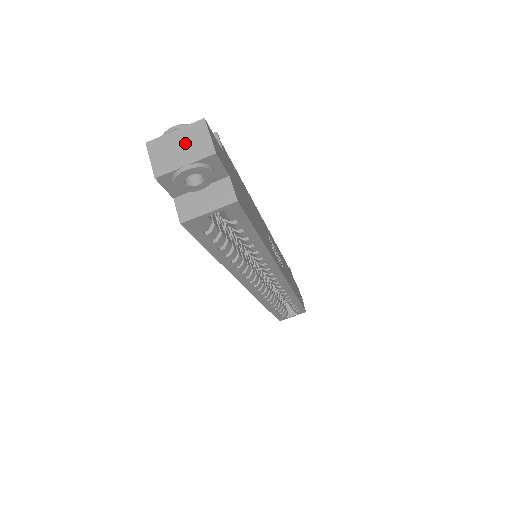
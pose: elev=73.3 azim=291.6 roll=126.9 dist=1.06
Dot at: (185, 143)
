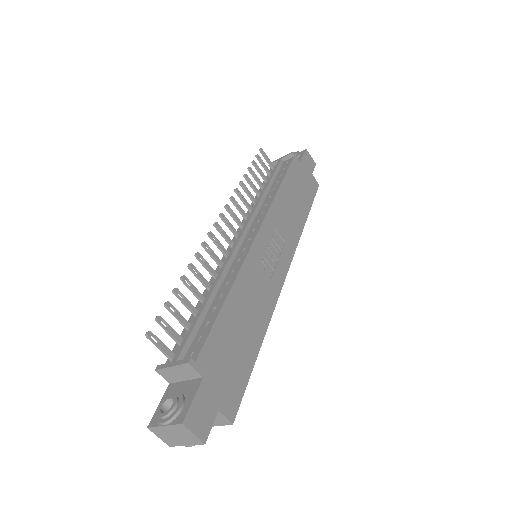
Dot at: (178, 435)
